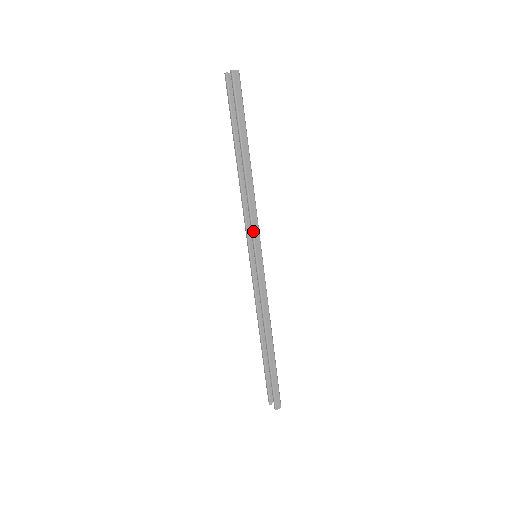
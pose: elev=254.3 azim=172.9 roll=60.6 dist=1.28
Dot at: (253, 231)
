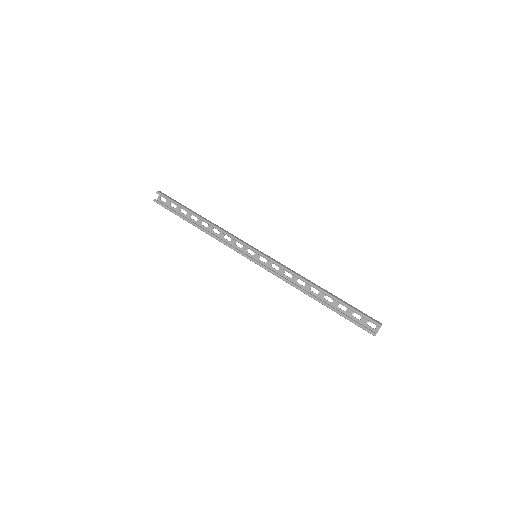
Dot at: (240, 241)
